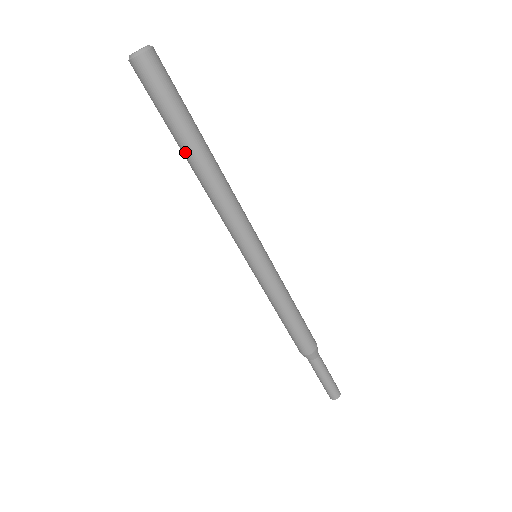
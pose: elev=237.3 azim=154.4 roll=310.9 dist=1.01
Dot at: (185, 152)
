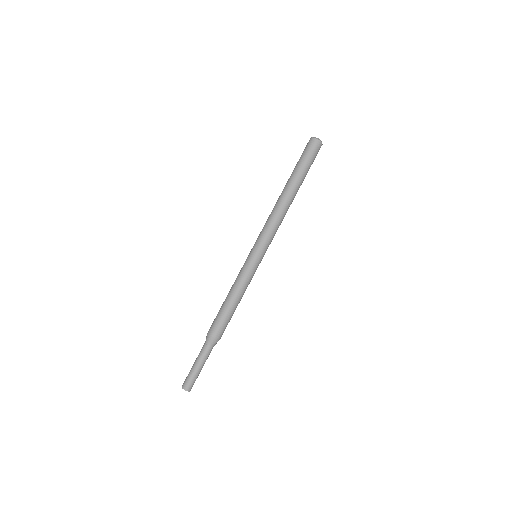
Dot at: (287, 183)
